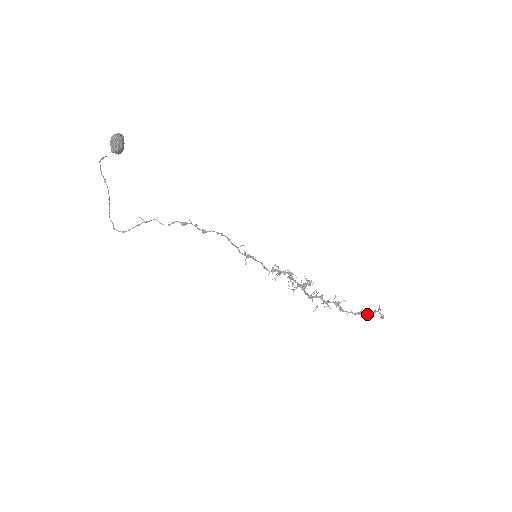
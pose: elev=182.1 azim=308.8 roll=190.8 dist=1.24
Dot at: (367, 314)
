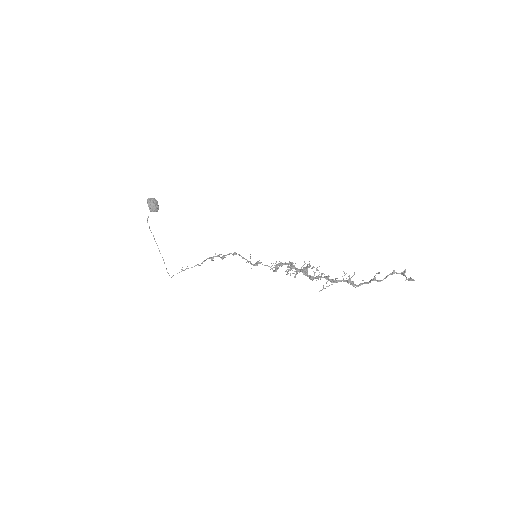
Dot at: (384, 278)
